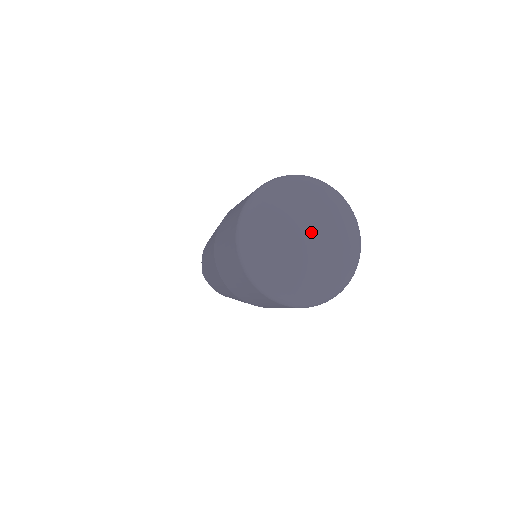
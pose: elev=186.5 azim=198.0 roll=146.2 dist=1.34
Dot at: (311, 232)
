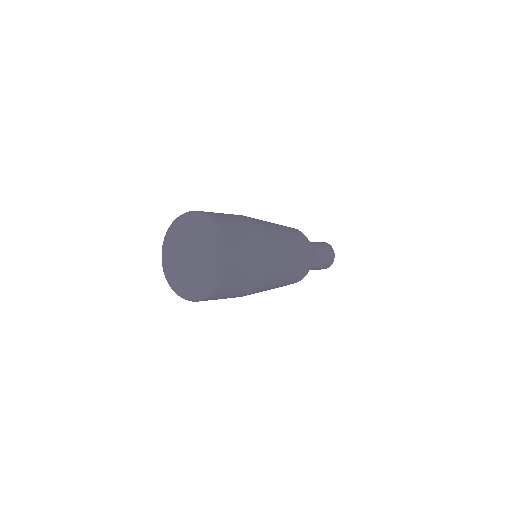
Dot at: (184, 253)
